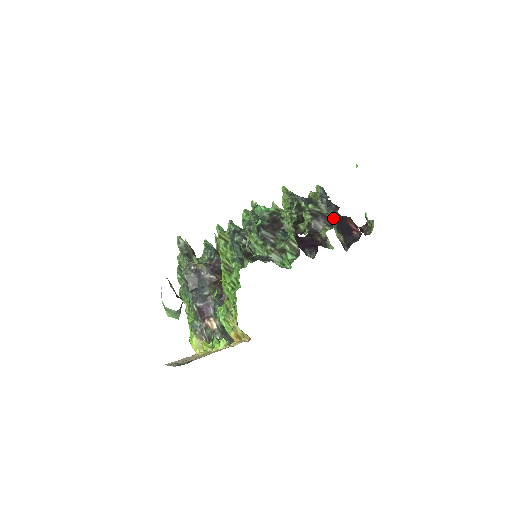
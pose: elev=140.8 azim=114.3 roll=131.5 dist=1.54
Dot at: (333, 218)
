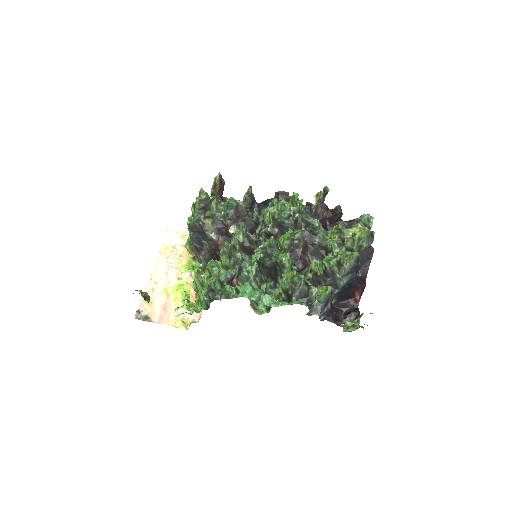
Dot at: (340, 287)
